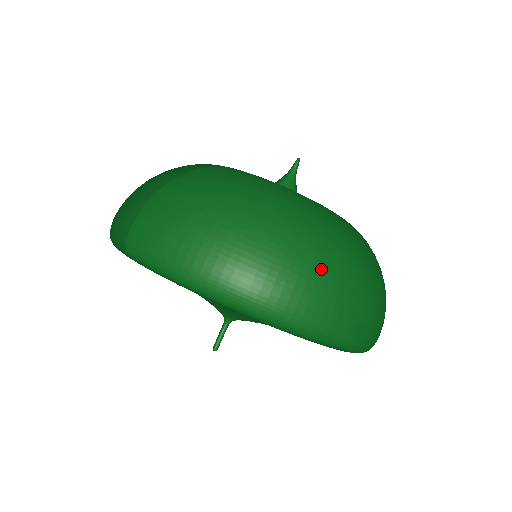
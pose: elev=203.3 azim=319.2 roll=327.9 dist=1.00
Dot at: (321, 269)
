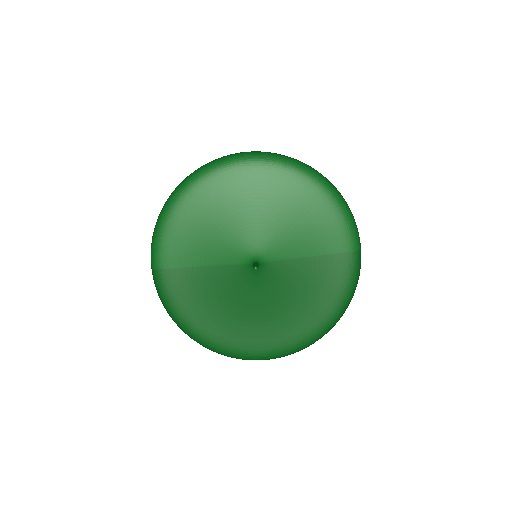
Dot at: occluded
